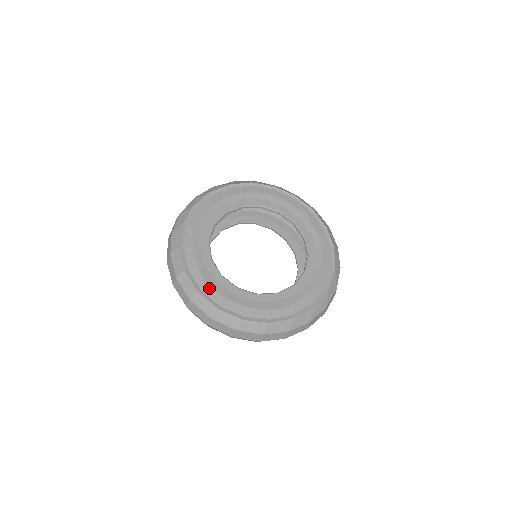
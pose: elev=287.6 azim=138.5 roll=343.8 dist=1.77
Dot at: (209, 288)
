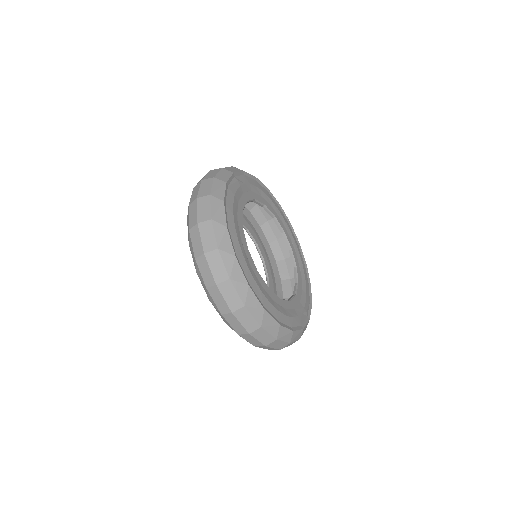
Dot at: (238, 184)
